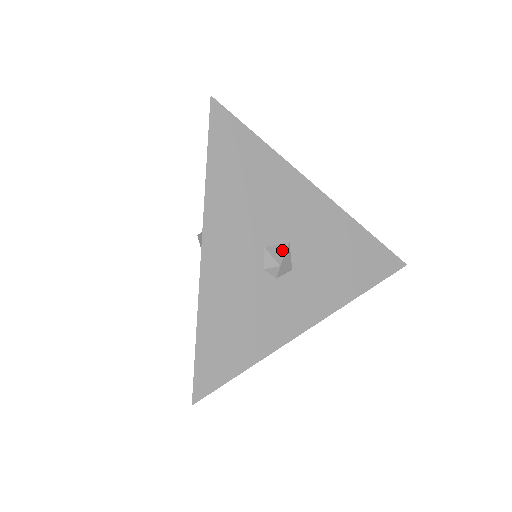
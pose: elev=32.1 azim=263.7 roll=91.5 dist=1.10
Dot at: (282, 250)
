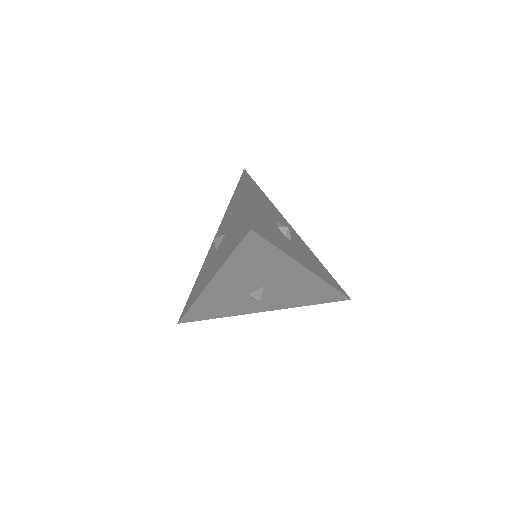
Dot at: occluded
